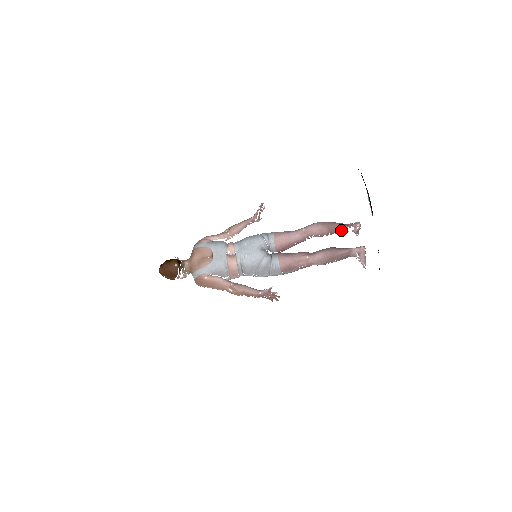
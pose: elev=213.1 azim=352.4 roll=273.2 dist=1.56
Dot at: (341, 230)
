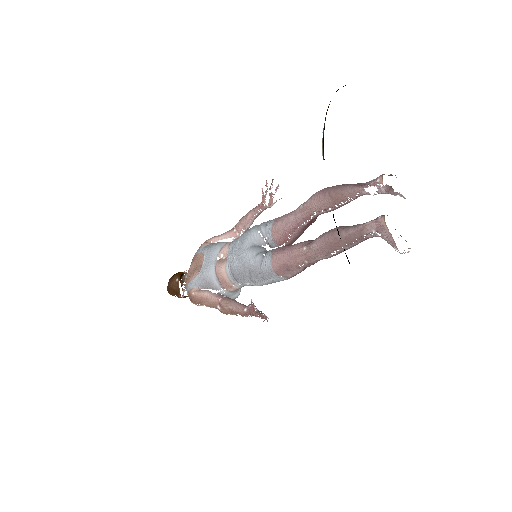
Dot at: (354, 195)
